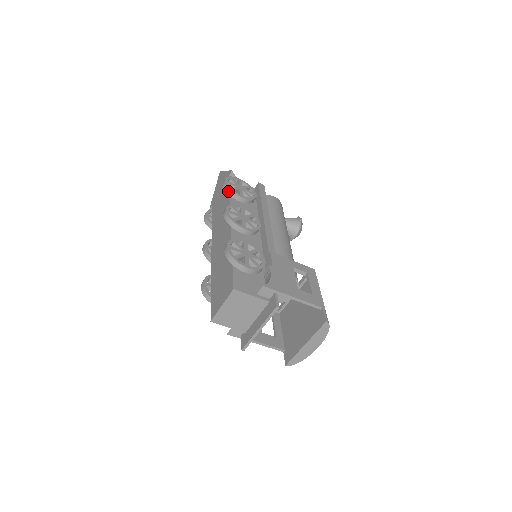
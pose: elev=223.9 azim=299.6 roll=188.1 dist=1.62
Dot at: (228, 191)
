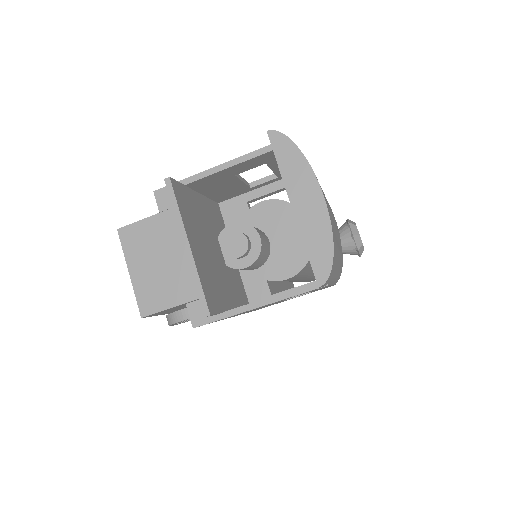
Dot at: occluded
